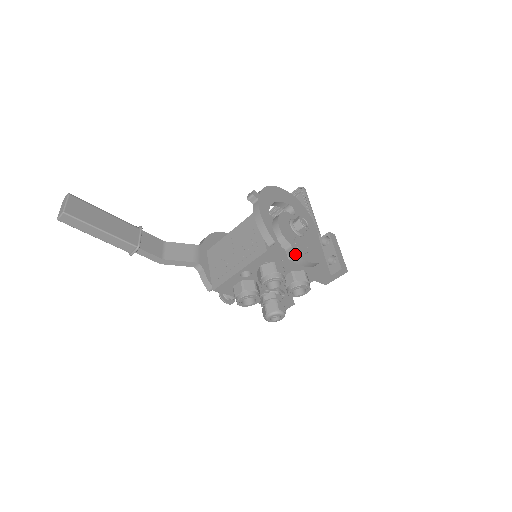
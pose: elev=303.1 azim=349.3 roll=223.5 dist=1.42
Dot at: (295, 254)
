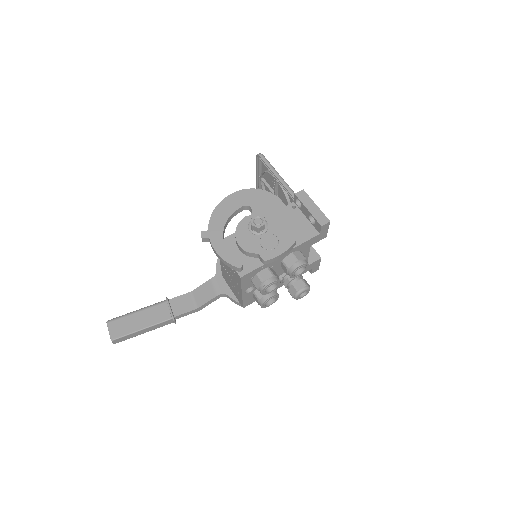
Dot at: (265, 260)
